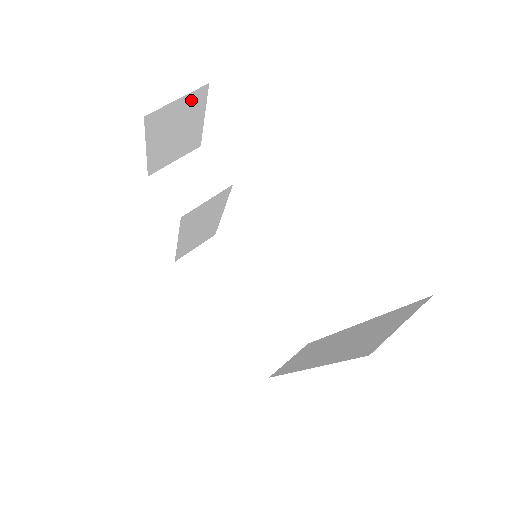
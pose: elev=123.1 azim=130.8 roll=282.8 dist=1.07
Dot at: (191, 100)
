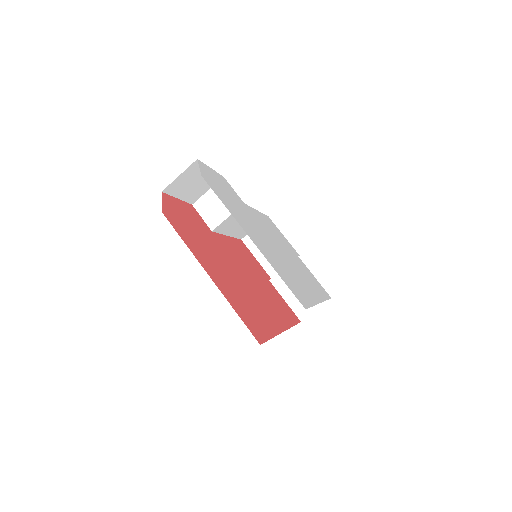
Dot at: (191, 170)
